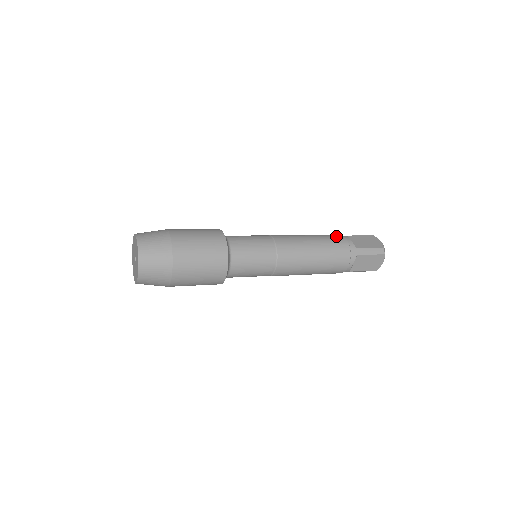
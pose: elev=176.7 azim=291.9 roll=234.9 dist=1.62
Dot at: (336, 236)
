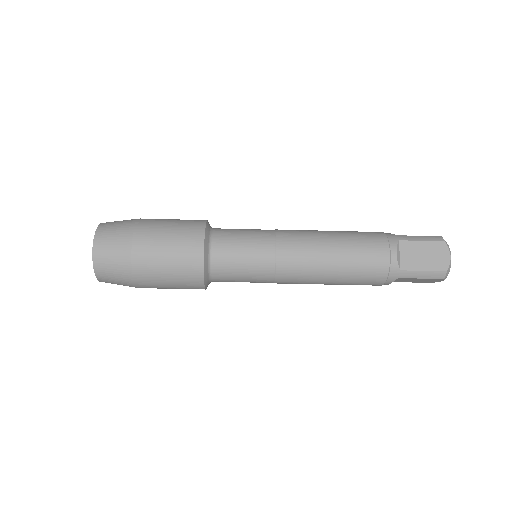
Dot at: occluded
